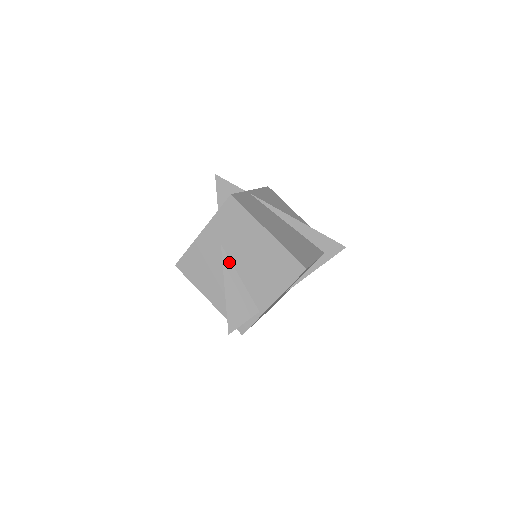
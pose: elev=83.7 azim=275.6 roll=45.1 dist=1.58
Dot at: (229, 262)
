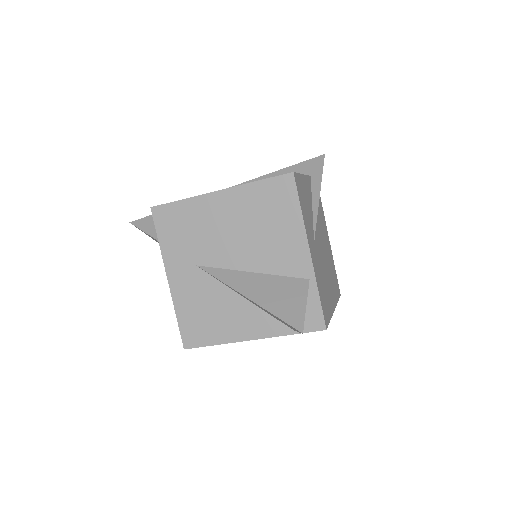
Dot at: (222, 271)
